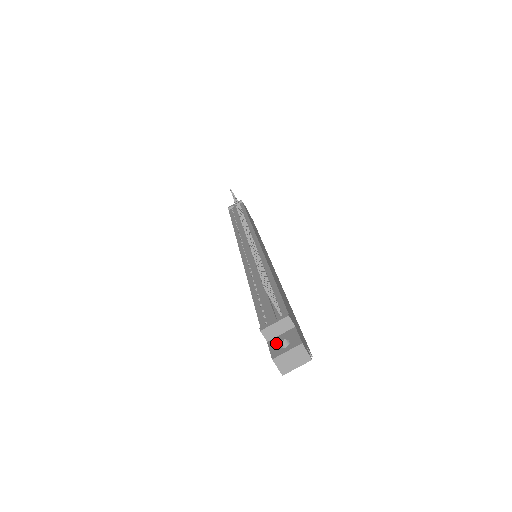
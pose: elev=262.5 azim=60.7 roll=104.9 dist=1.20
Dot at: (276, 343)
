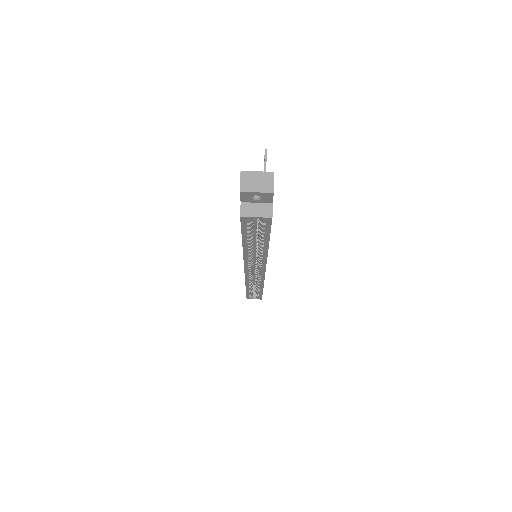
Dot at: occluded
